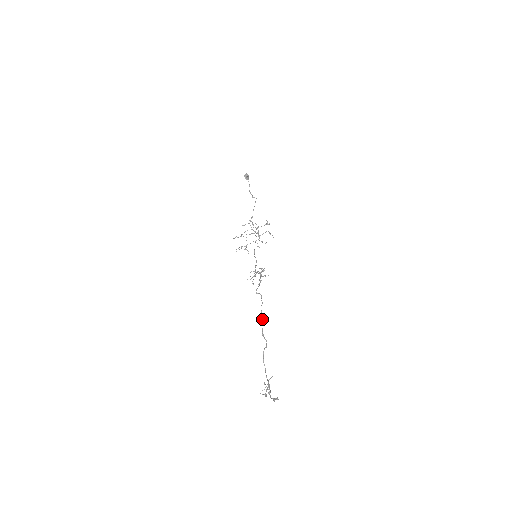
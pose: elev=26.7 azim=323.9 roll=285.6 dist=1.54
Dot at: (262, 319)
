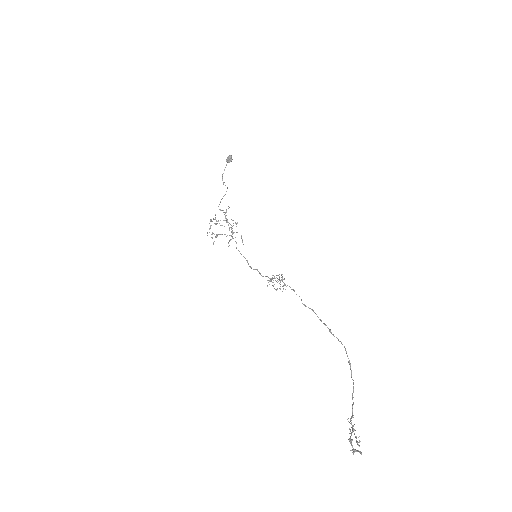
Dot at: occluded
